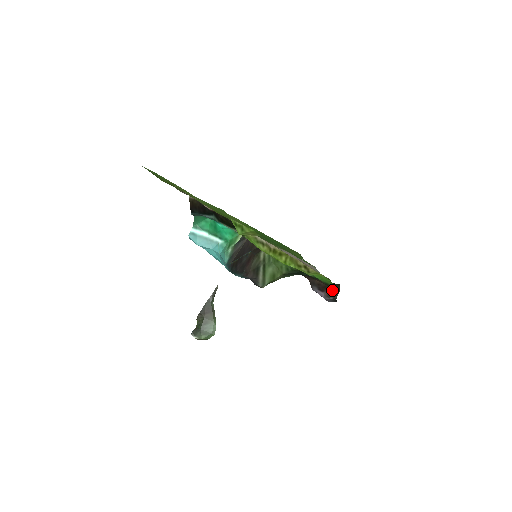
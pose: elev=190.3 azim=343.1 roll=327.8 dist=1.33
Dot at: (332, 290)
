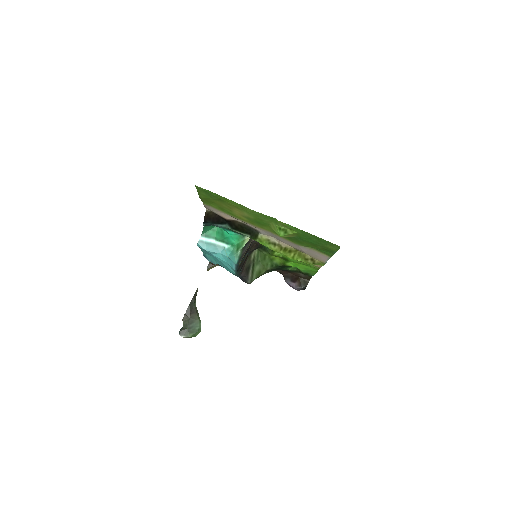
Dot at: (303, 280)
